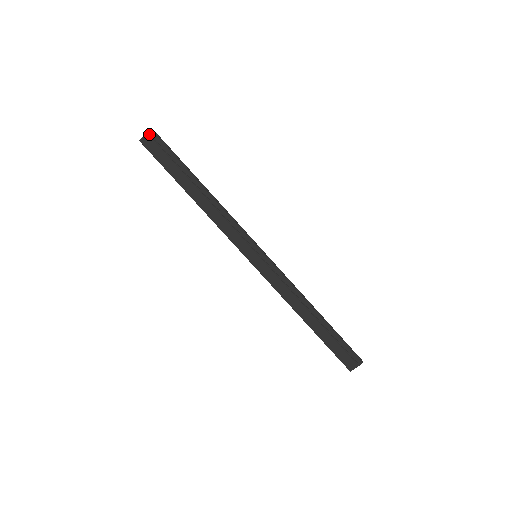
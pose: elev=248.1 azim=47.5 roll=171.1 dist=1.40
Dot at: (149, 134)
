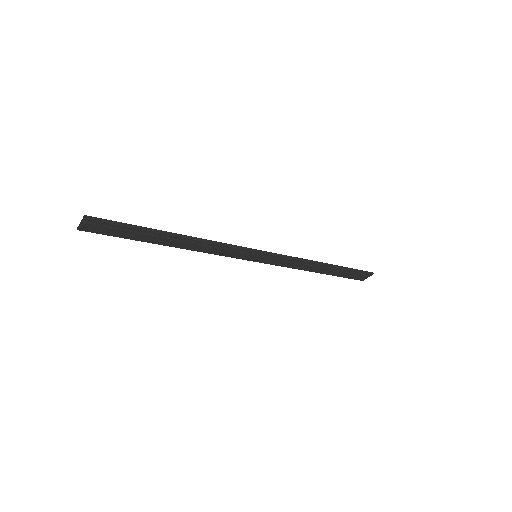
Dot at: (85, 222)
